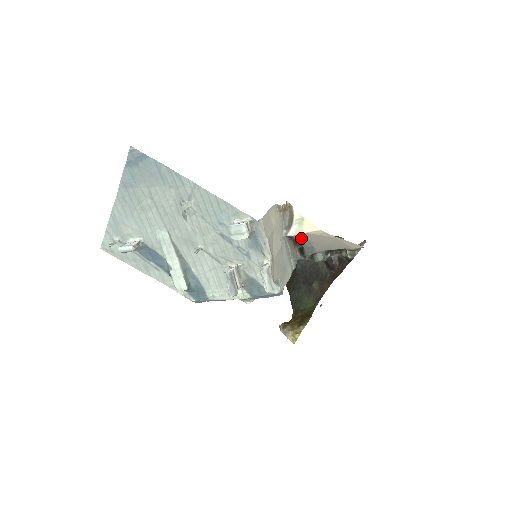
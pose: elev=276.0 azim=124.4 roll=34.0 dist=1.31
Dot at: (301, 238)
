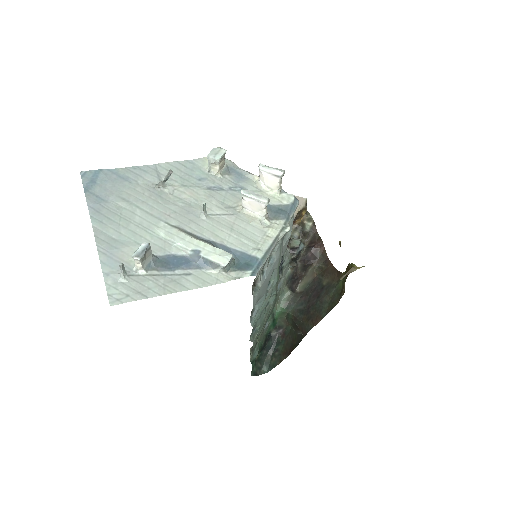
Dot at: occluded
